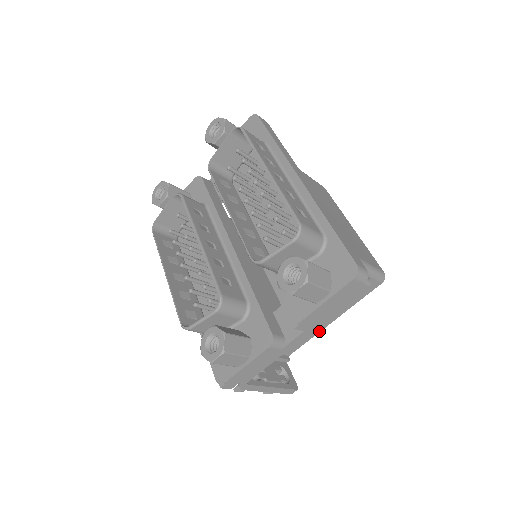
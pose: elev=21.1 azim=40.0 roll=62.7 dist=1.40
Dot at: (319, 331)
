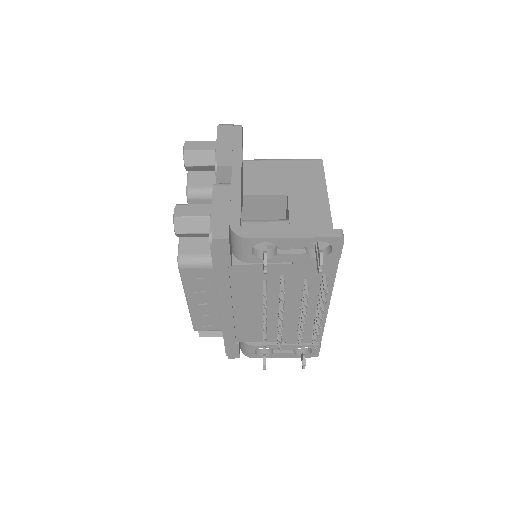
Dot at: (329, 216)
